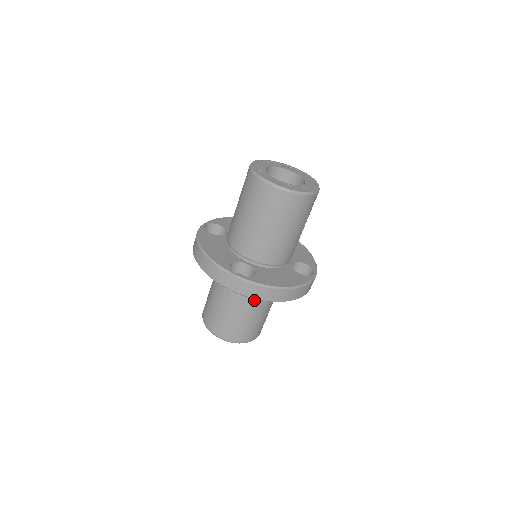
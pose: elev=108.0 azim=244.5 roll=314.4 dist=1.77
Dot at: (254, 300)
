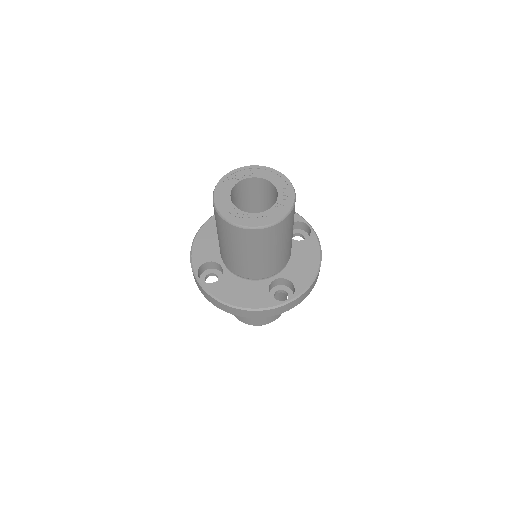
Dot at: occluded
